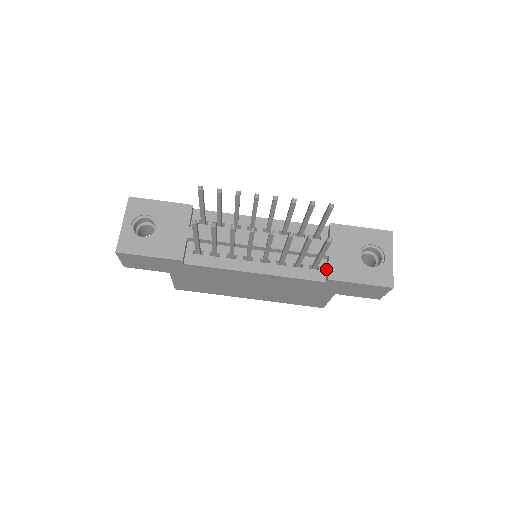
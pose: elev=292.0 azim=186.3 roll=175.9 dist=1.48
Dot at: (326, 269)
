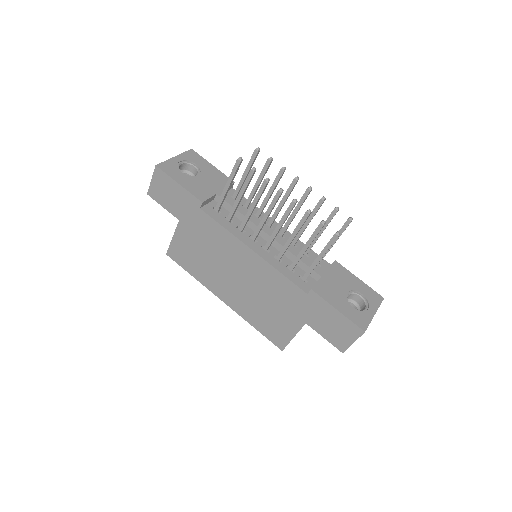
Dot at: occluded
